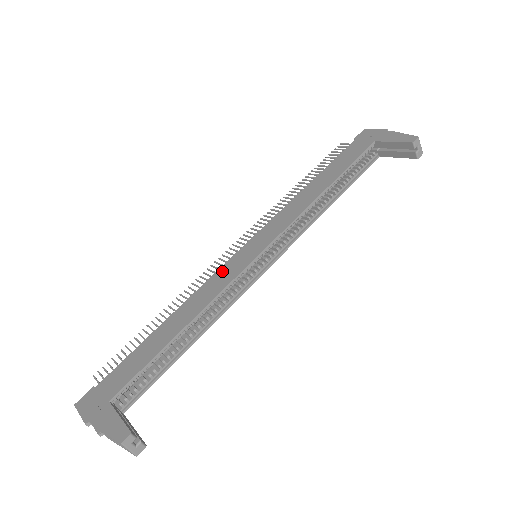
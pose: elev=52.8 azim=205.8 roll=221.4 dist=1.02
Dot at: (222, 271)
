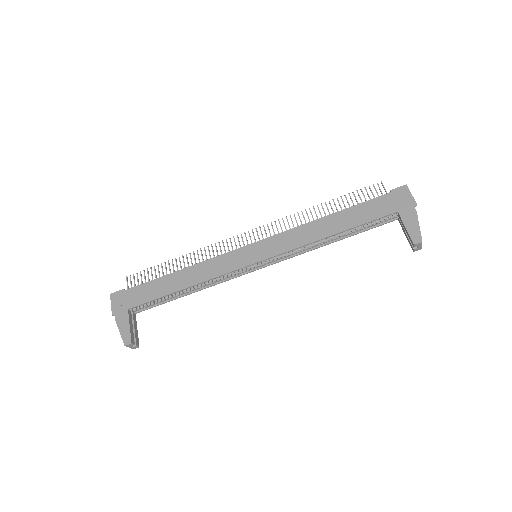
Dot at: (227, 257)
